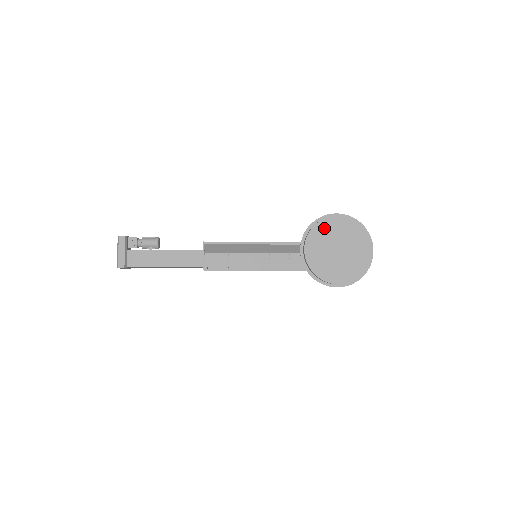
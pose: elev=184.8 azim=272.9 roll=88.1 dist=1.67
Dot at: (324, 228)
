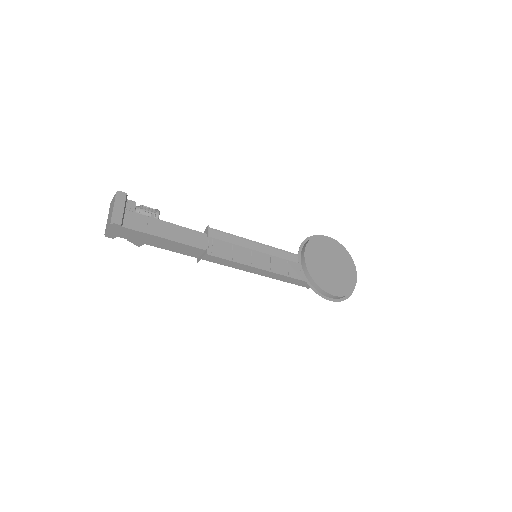
Dot at: (319, 243)
